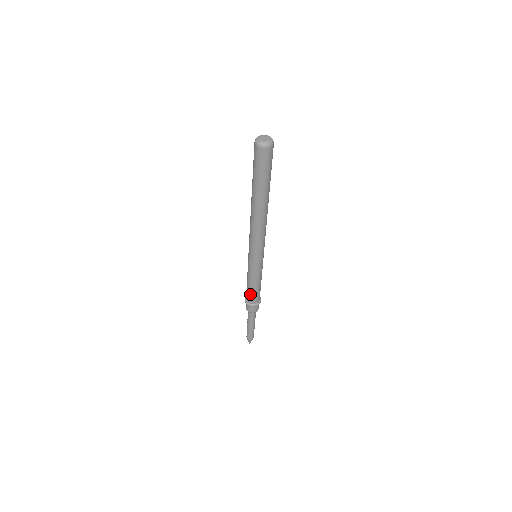
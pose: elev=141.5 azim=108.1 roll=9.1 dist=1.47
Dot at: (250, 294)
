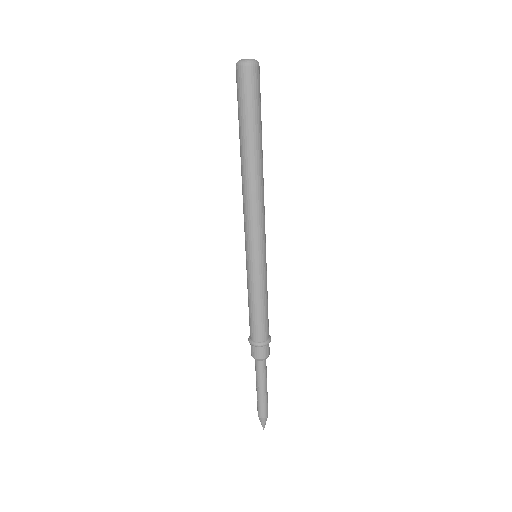
Dot at: (258, 324)
